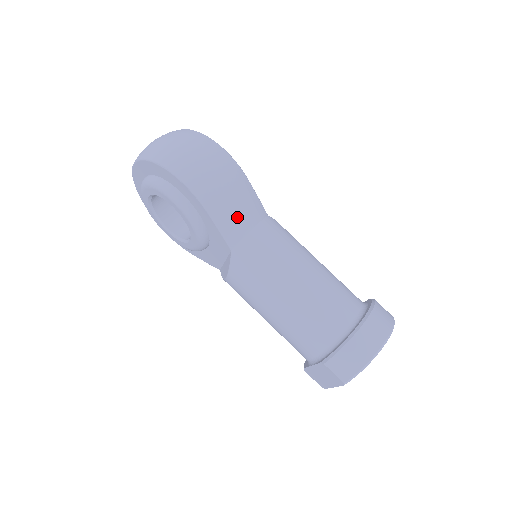
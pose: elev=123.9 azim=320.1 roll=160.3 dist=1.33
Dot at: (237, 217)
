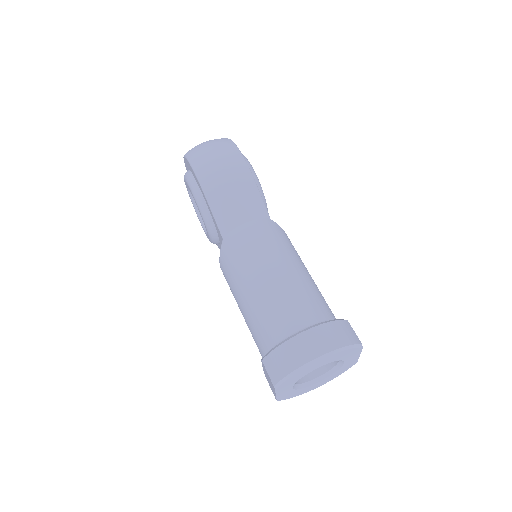
Dot at: (232, 209)
